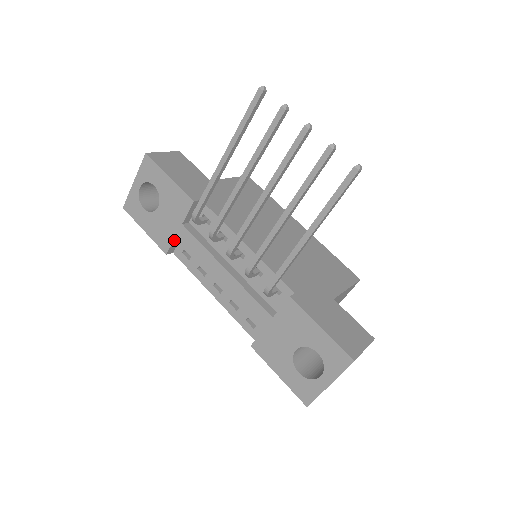
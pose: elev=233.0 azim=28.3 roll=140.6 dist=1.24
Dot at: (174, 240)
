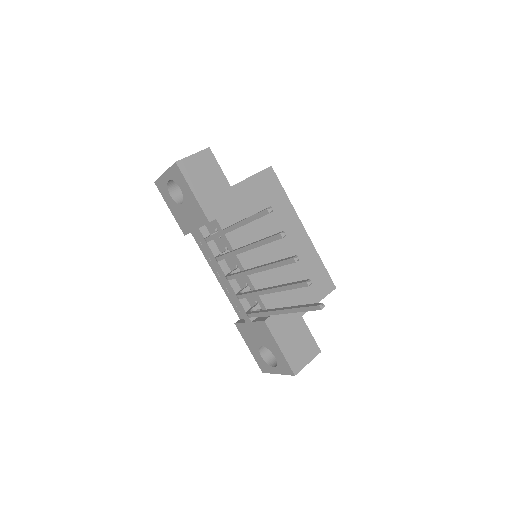
Dot at: (192, 231)
